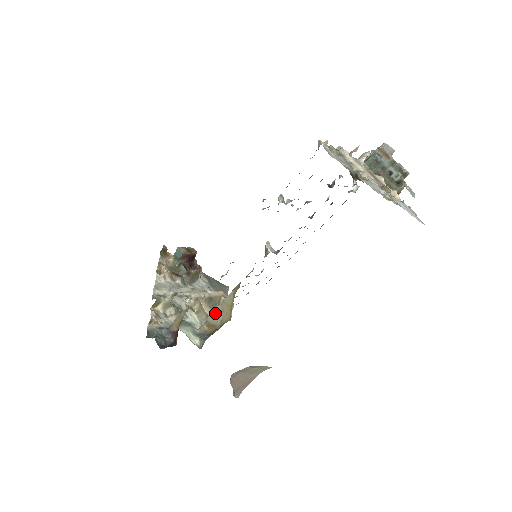
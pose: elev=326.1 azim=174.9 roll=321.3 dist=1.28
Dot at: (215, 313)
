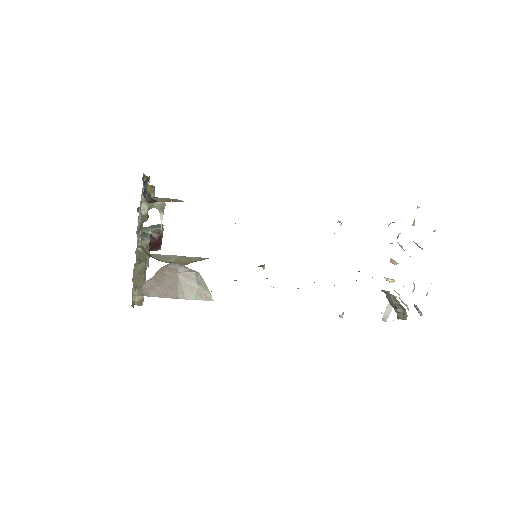
Dot at: (168, 256)
